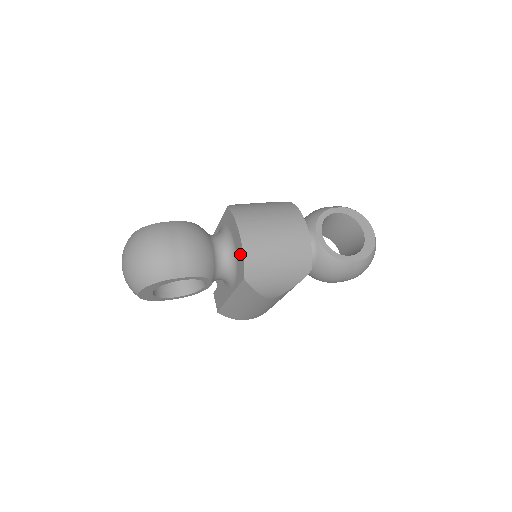
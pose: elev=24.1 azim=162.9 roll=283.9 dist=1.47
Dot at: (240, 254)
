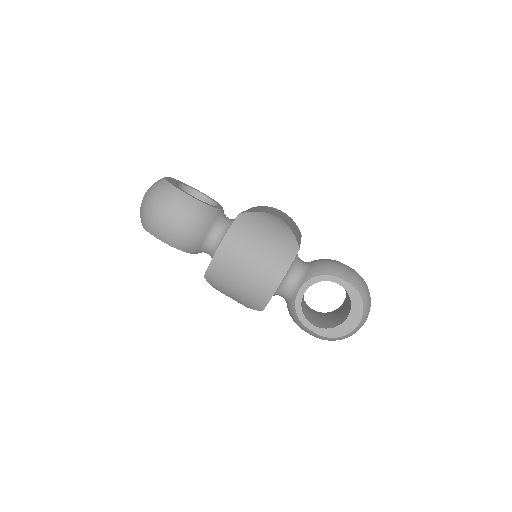
Dot at: occluded
